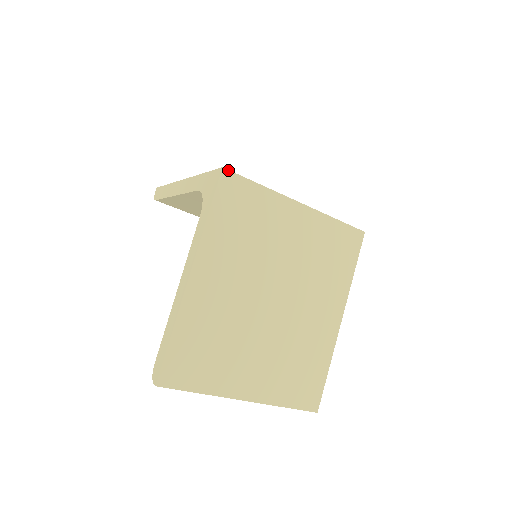
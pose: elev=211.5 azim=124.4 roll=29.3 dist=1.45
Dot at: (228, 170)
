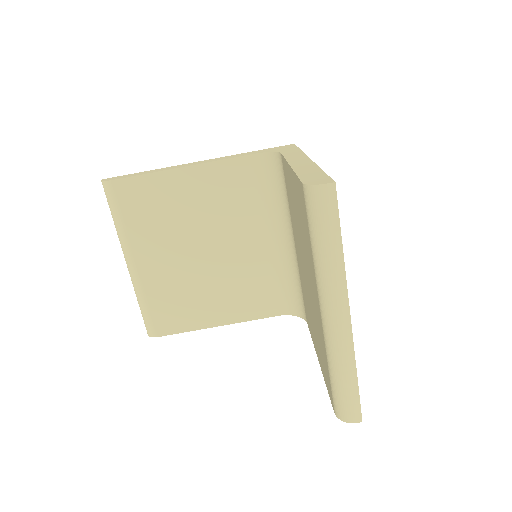
Dot at: occluded
